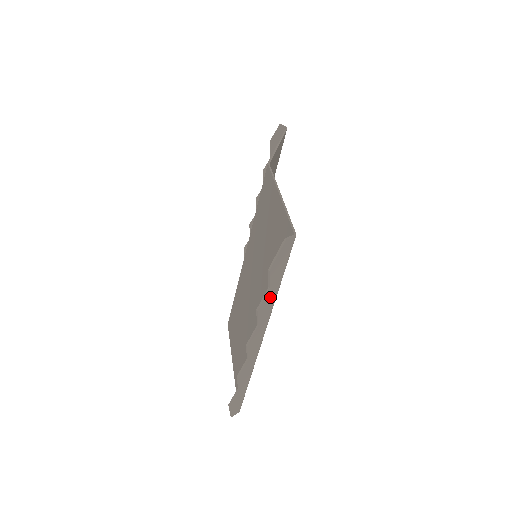
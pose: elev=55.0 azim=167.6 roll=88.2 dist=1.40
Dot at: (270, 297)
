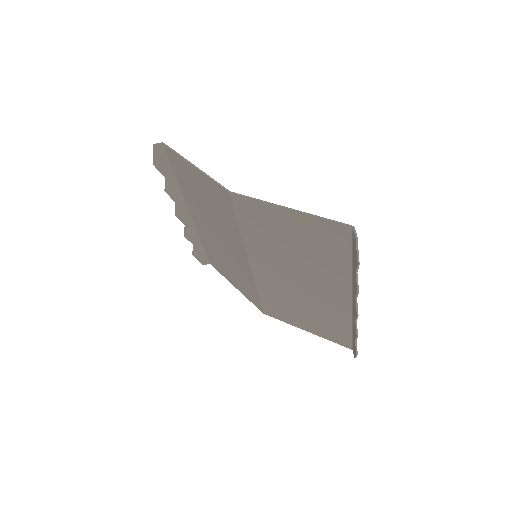
Dot at: occluded
